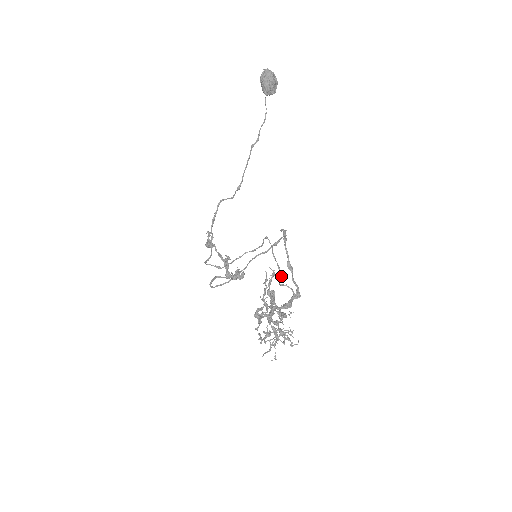
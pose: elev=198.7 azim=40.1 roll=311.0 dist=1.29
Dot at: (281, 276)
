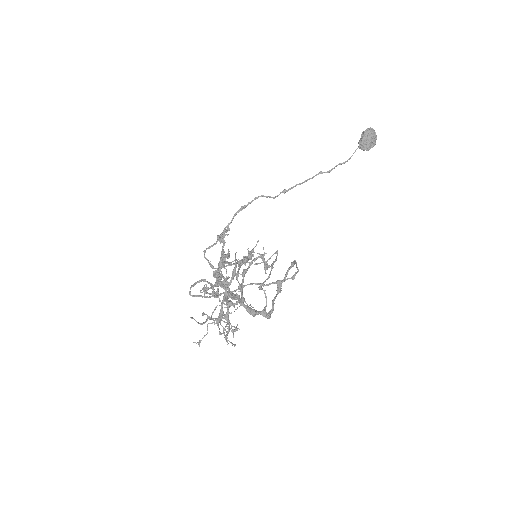
Dot at: (268, 267)
